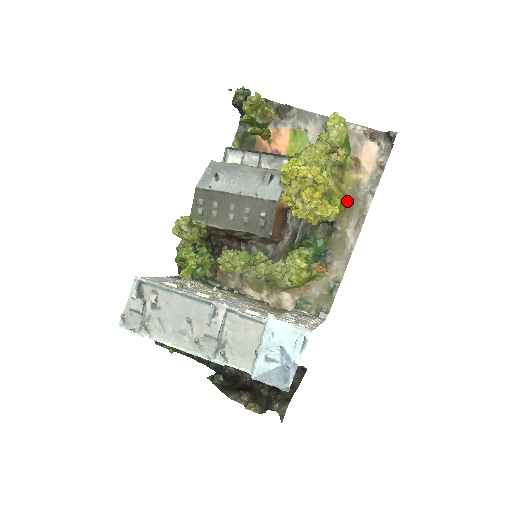
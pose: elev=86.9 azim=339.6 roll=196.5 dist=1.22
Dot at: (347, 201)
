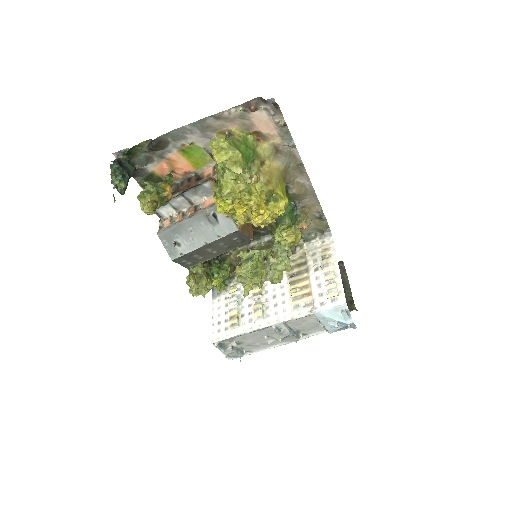
Dot at: (281, 174)
